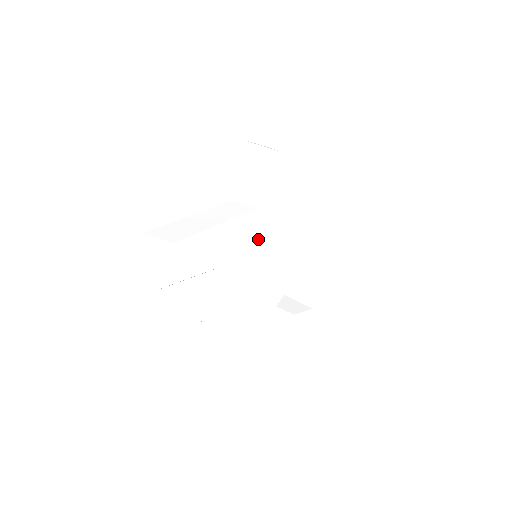
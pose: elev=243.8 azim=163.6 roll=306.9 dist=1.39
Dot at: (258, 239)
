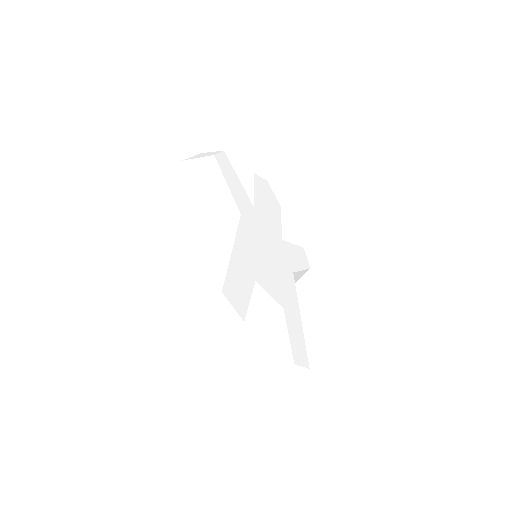
Dot at: (256, 241)
